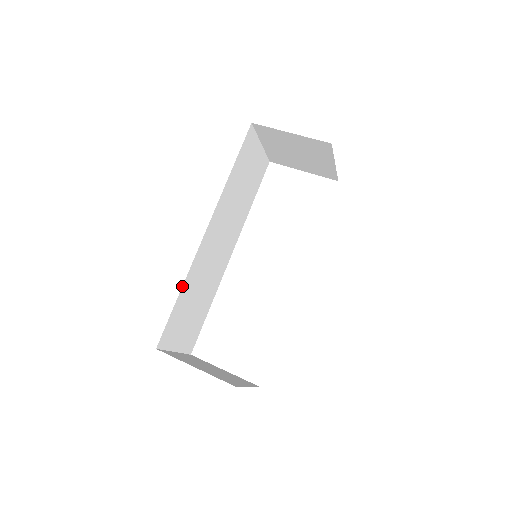
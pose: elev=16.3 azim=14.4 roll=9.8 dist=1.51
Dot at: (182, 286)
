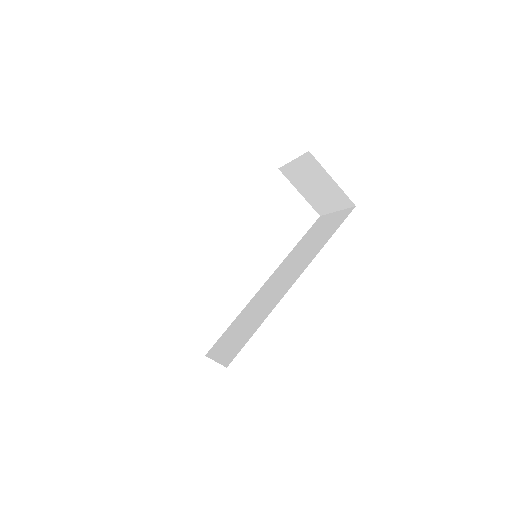
Dot at: occluded
